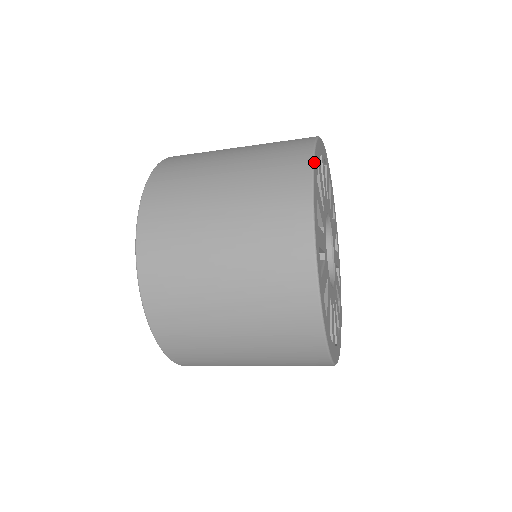
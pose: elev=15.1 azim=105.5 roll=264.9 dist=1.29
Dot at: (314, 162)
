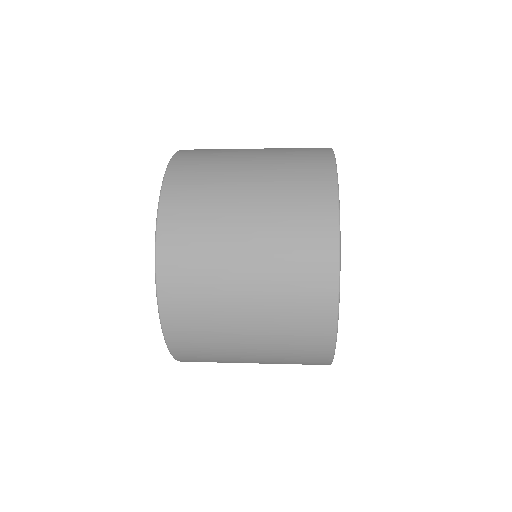
Dot at: occluded
